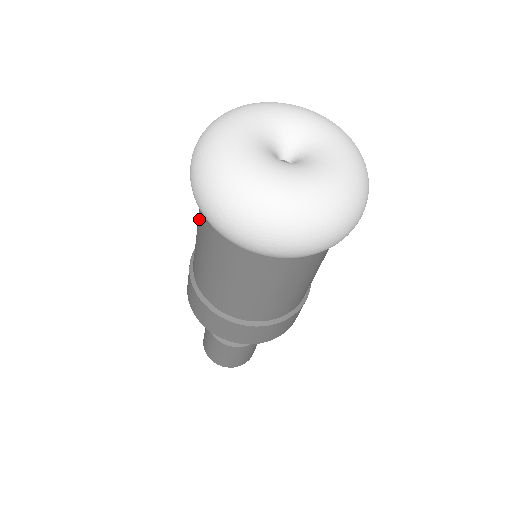
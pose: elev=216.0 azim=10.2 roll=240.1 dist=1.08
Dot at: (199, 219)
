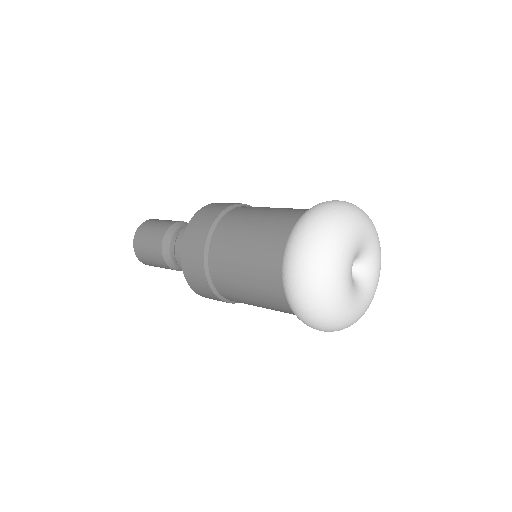
Dot at: (270, 233)
